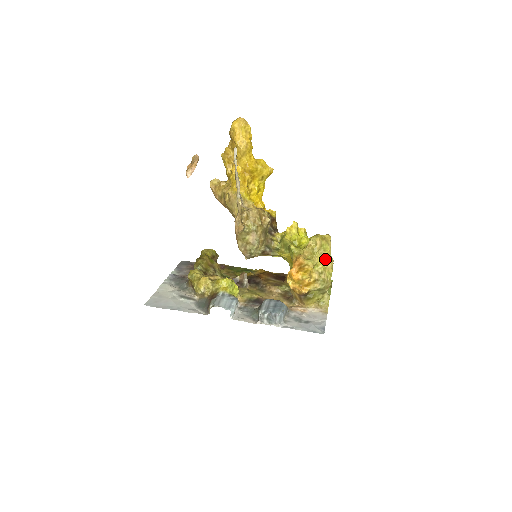
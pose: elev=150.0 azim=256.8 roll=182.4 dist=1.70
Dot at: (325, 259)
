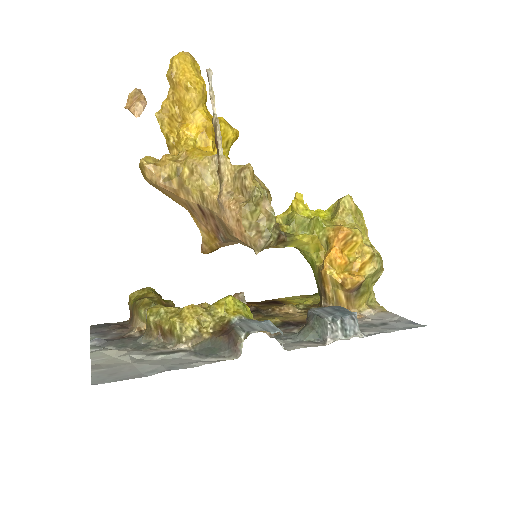
Dot at: (365, 229)
